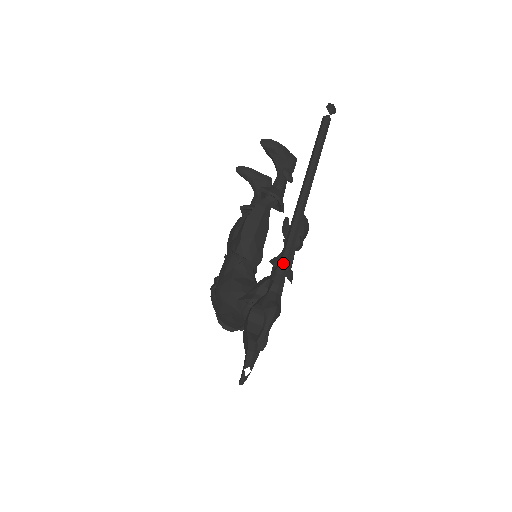
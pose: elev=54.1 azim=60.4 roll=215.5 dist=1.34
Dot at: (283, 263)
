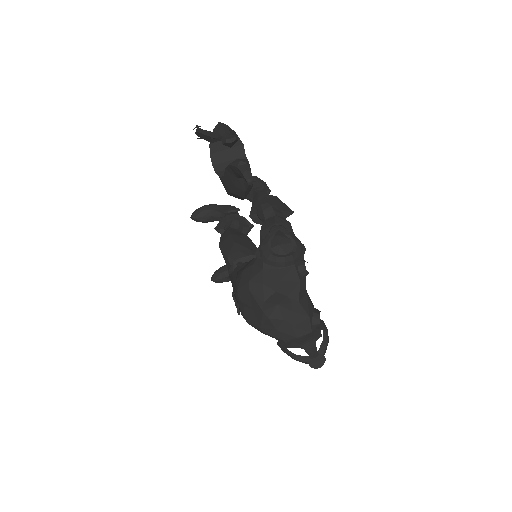
Dot at: occluded
